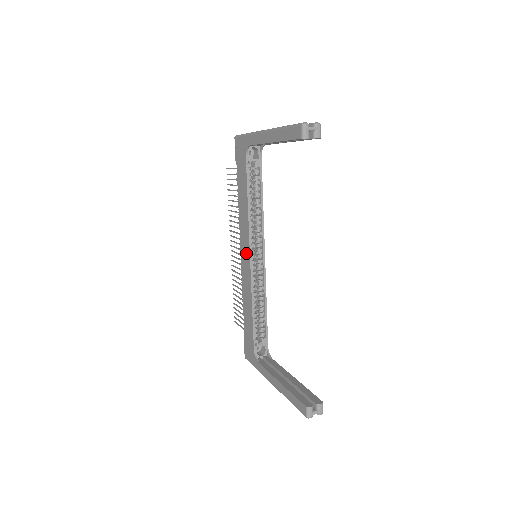
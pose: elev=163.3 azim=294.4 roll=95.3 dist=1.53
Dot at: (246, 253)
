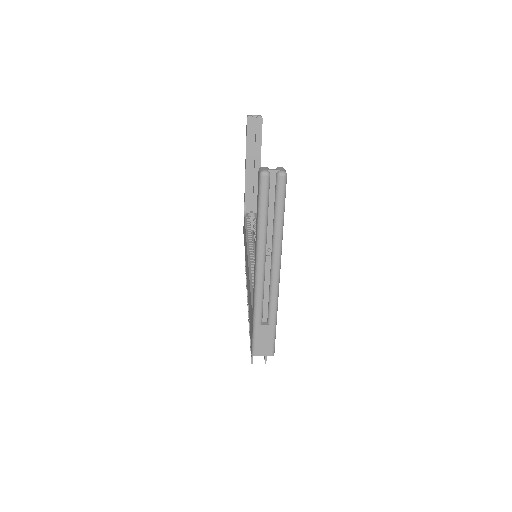
Dot at: occluded
